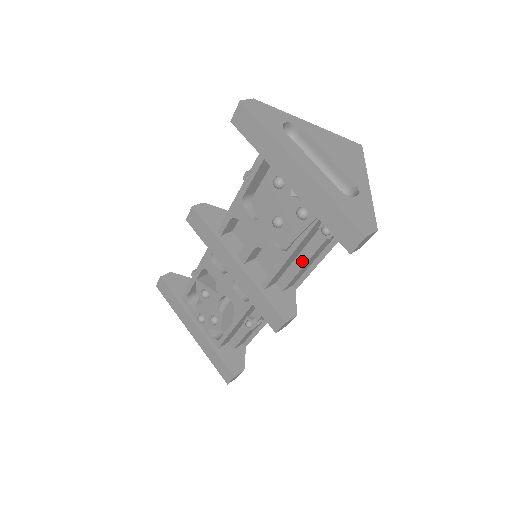
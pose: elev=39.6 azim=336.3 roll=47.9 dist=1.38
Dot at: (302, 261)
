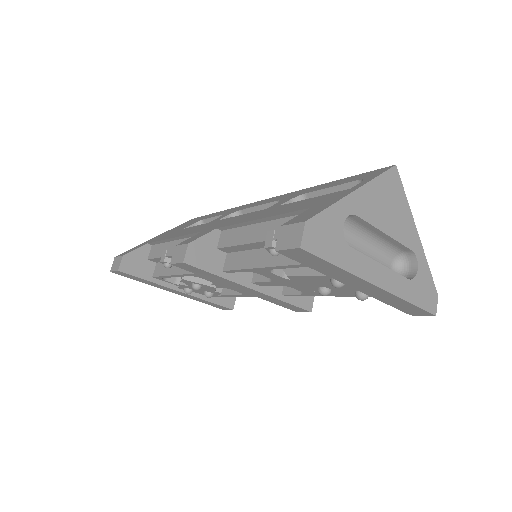
Dot at: occluded
